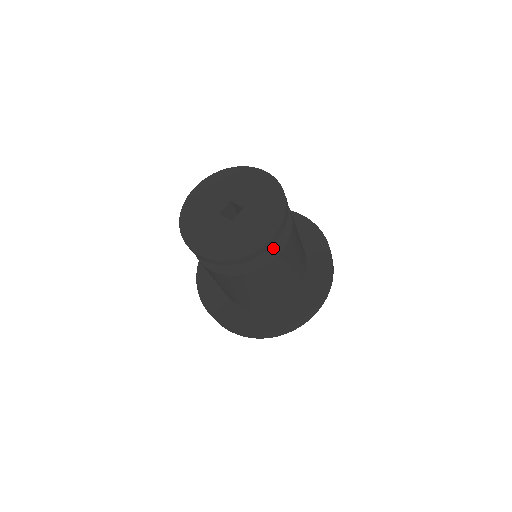
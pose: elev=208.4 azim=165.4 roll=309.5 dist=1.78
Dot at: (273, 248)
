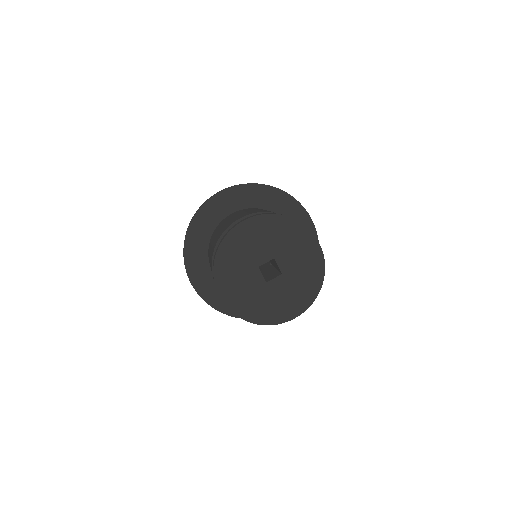
Dot at: occluded
